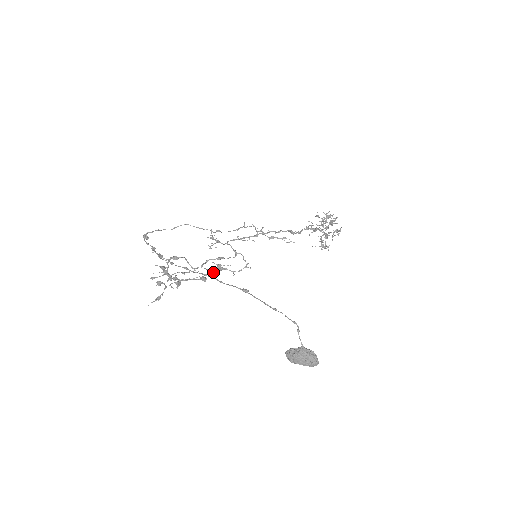
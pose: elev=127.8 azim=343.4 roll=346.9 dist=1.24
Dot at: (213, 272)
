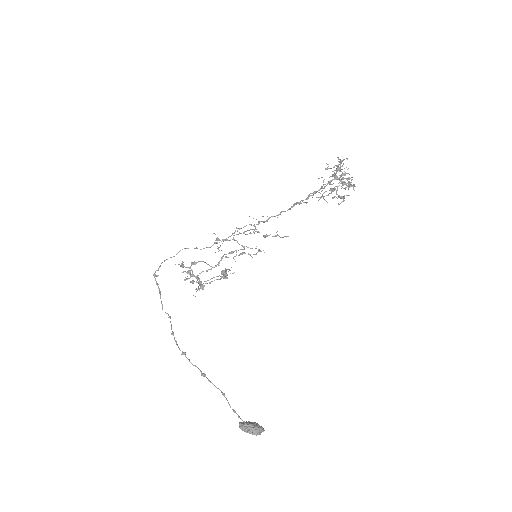
Dot at: occluded
